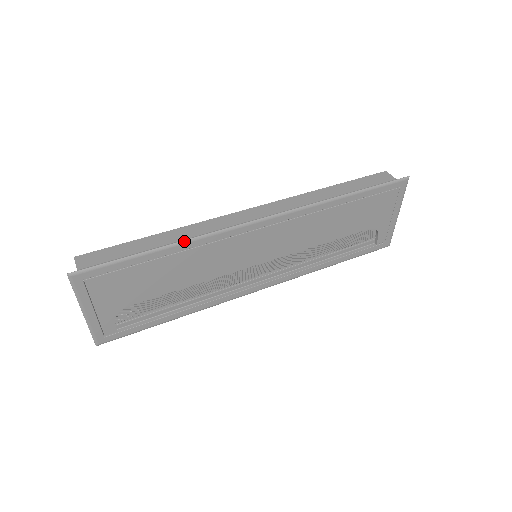
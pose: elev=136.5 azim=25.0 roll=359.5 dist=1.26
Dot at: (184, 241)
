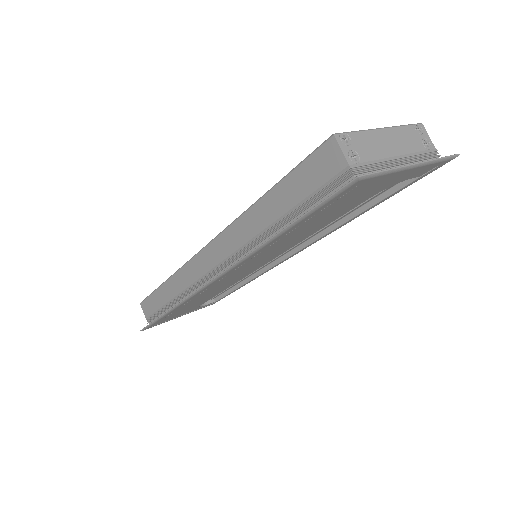
Dot at: (173, 308)
